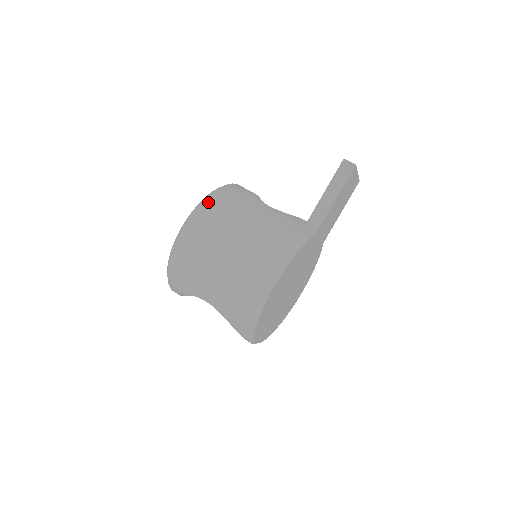
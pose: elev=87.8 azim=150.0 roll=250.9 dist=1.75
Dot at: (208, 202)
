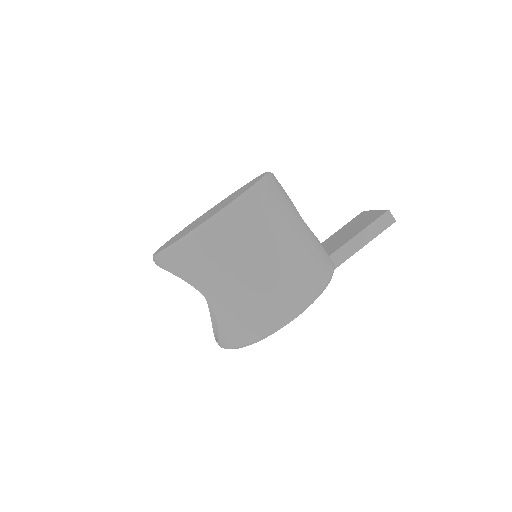
Dot at: (258, 195)
